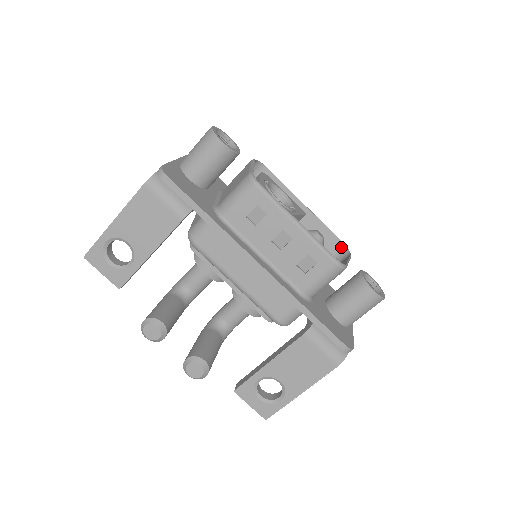
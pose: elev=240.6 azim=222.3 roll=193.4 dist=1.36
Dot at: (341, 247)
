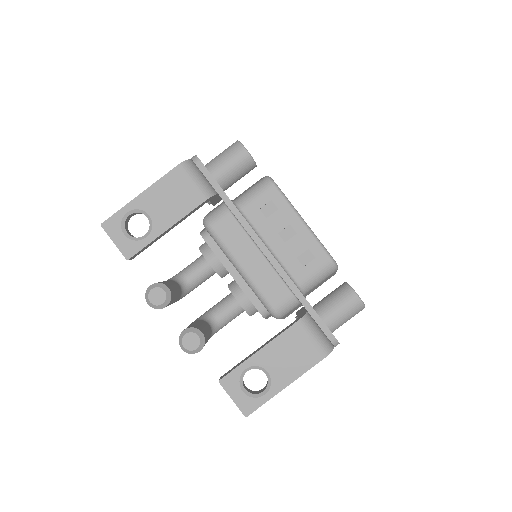
Dot at: occluded
